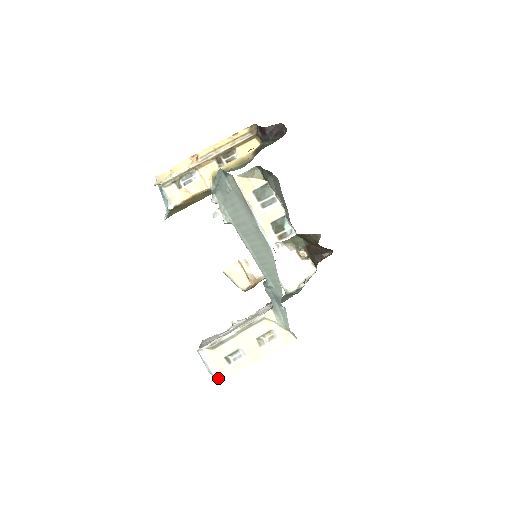
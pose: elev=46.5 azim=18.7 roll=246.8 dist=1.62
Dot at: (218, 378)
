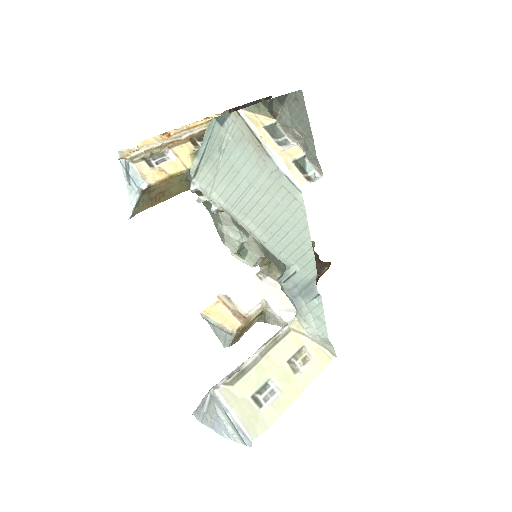
Dot at: (250, 433)
